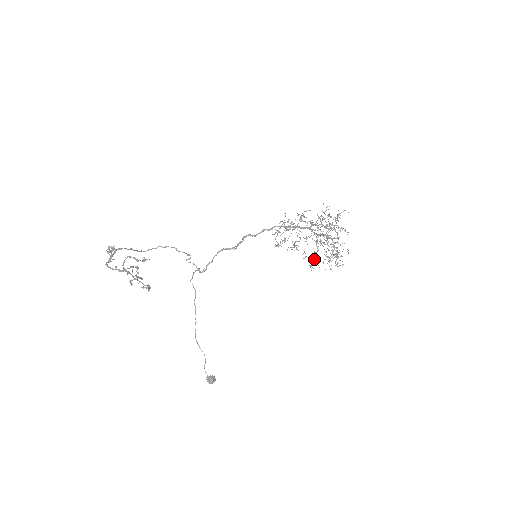
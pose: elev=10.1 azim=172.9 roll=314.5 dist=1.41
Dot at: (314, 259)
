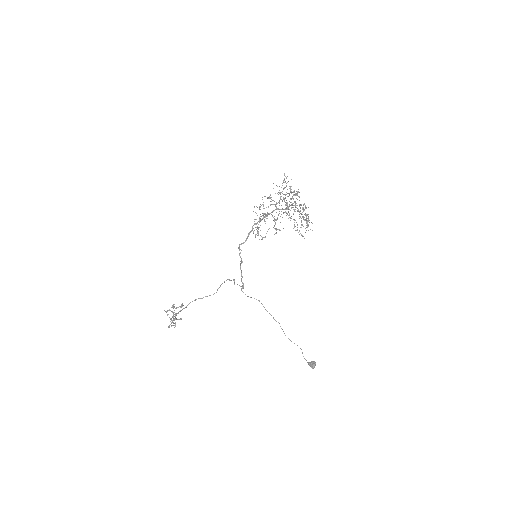
Dot at: occluded
